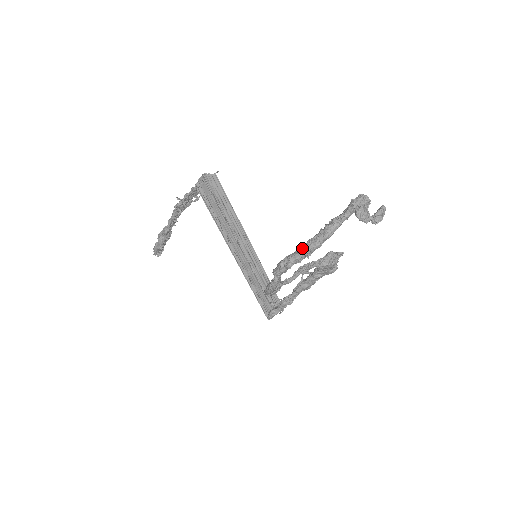
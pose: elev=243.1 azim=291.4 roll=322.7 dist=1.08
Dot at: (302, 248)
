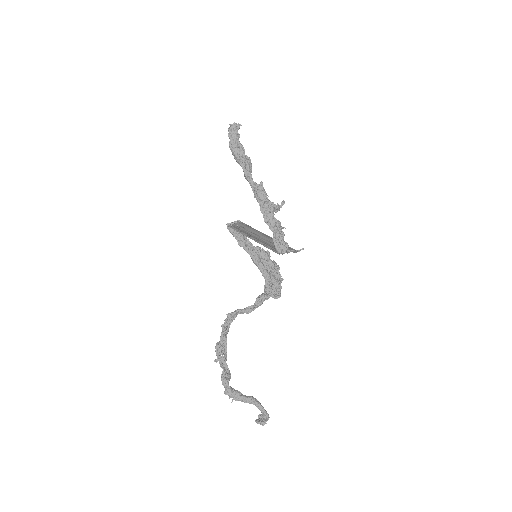
Dot at: (236, 397)
